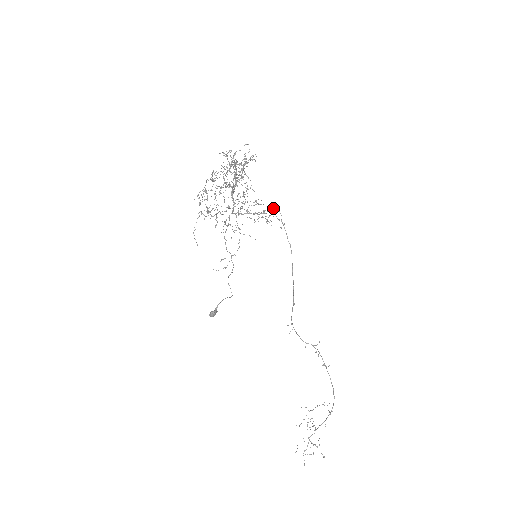
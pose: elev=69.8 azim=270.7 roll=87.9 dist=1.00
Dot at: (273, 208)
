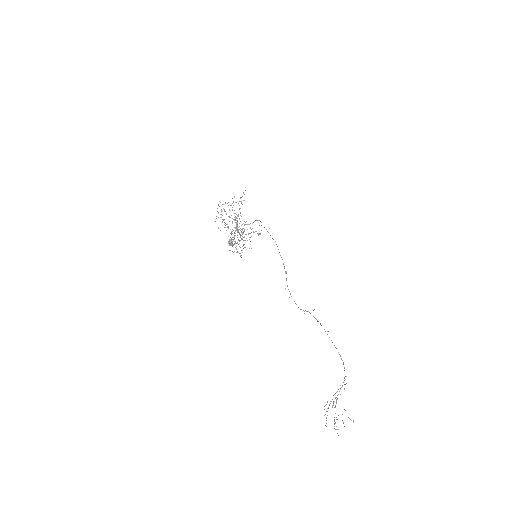
Dot at: (260, 221)
